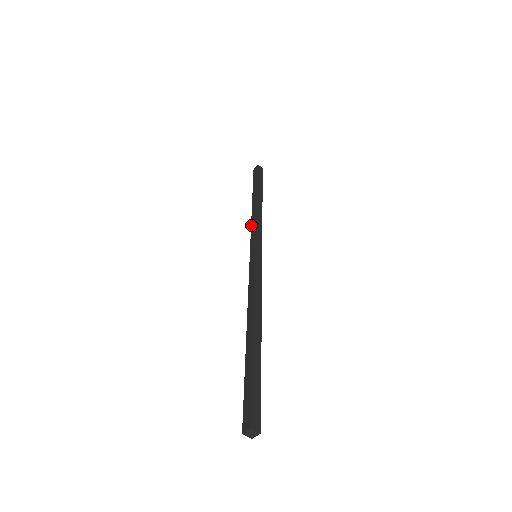
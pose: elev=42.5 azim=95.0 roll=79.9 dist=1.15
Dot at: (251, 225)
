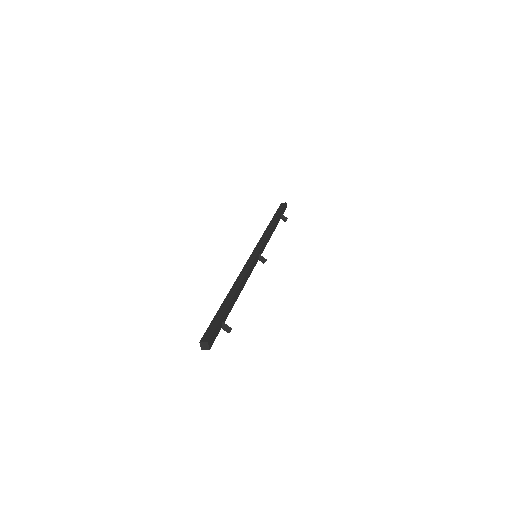
Dot at: occluded
